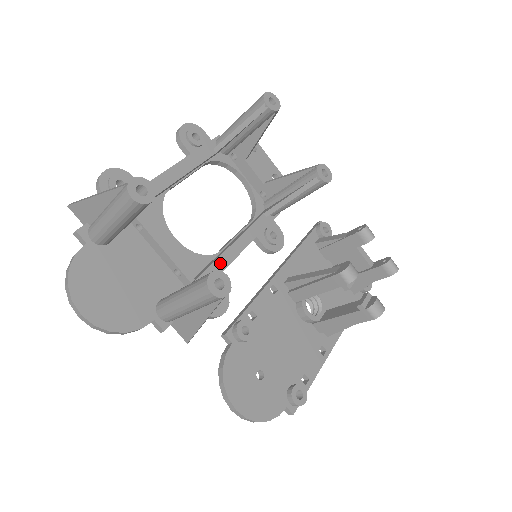
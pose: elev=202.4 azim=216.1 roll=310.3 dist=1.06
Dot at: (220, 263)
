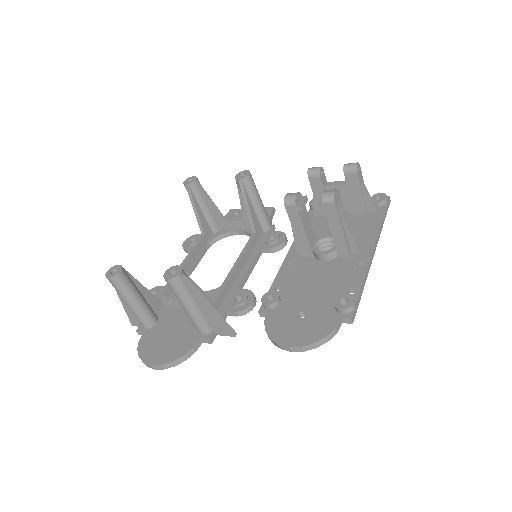
Dot at: (237, 281)
